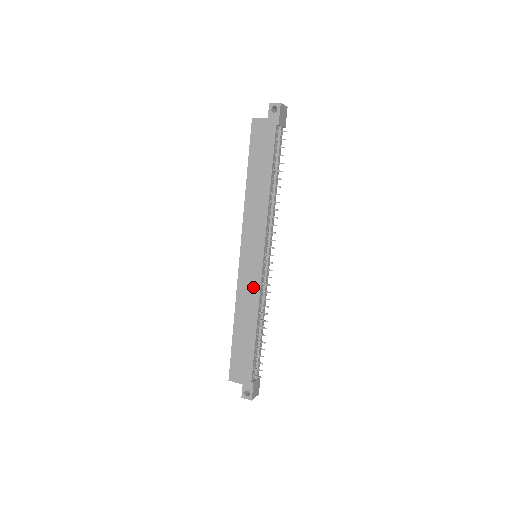
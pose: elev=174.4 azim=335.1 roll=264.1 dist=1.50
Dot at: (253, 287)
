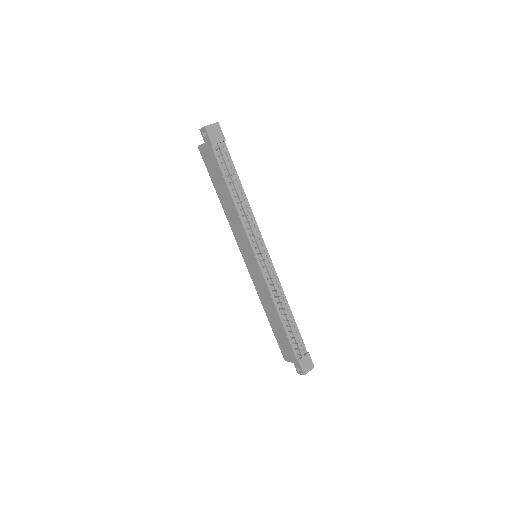
Dot at: (262, 284)
